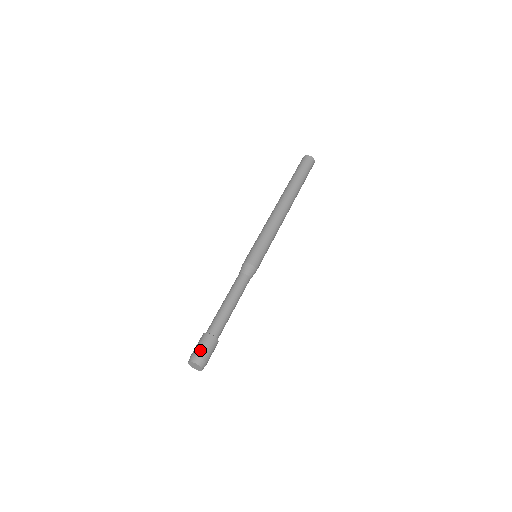
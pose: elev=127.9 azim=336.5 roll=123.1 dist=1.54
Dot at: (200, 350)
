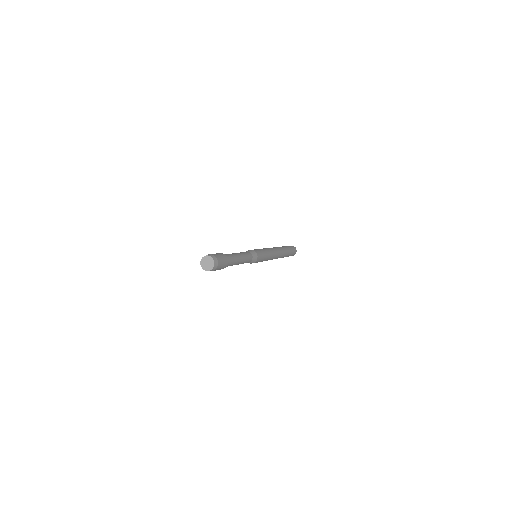
Dot at: occluded
